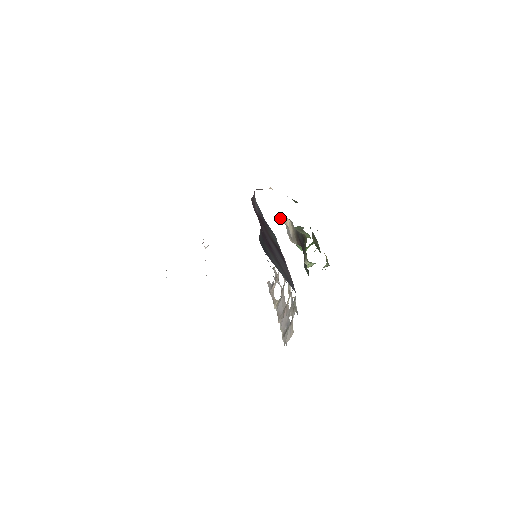
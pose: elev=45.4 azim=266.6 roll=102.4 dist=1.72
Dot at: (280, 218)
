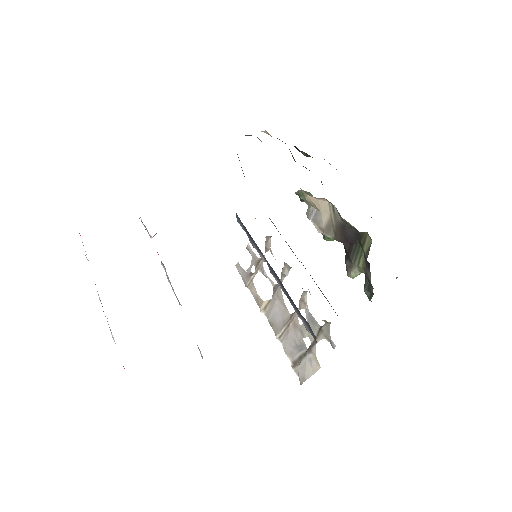
Dot at: (307, 197)
